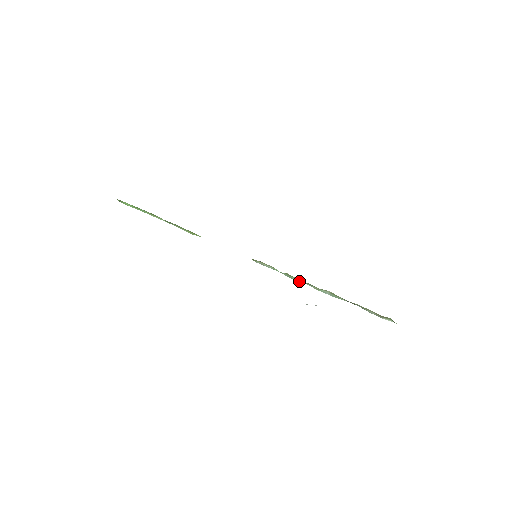
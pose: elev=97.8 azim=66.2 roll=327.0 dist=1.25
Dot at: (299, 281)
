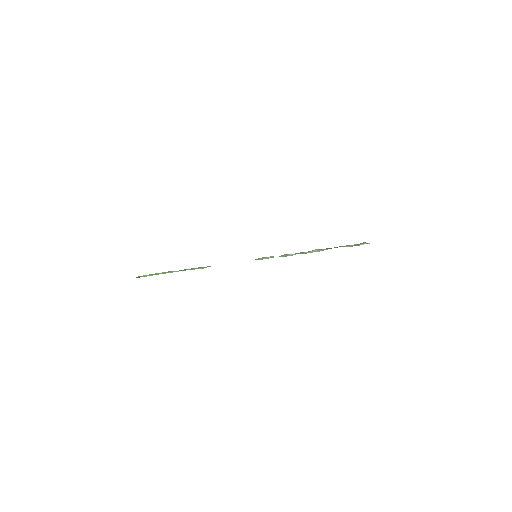
Dot at: occluded
